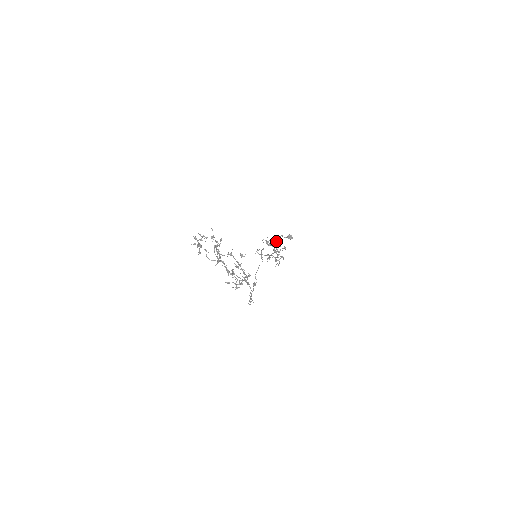
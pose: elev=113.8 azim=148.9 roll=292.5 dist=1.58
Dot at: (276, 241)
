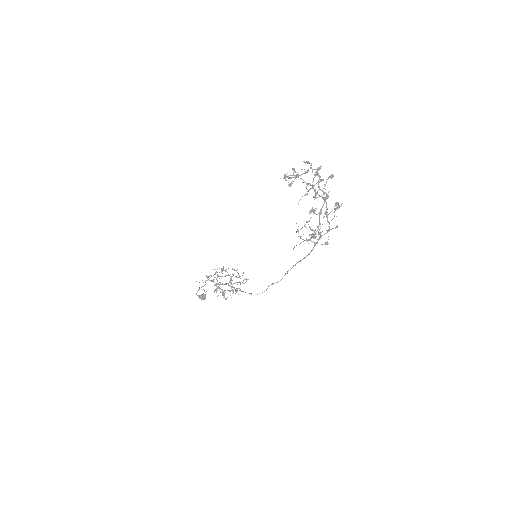
Dot at: occluded
